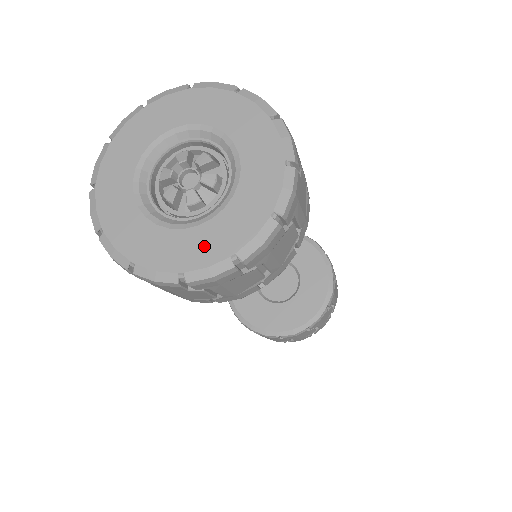
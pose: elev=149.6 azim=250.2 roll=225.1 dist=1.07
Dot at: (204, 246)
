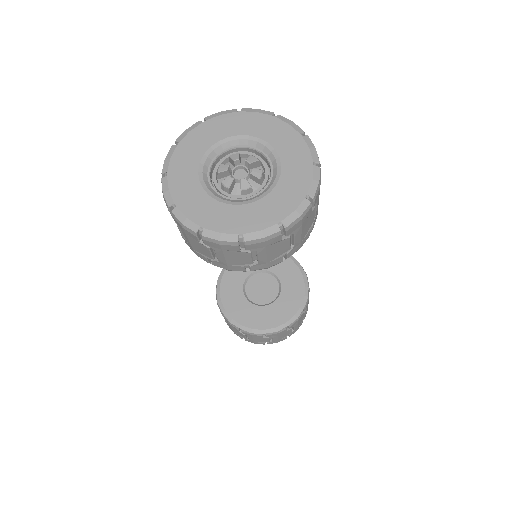
Dot at: (257, 216)
